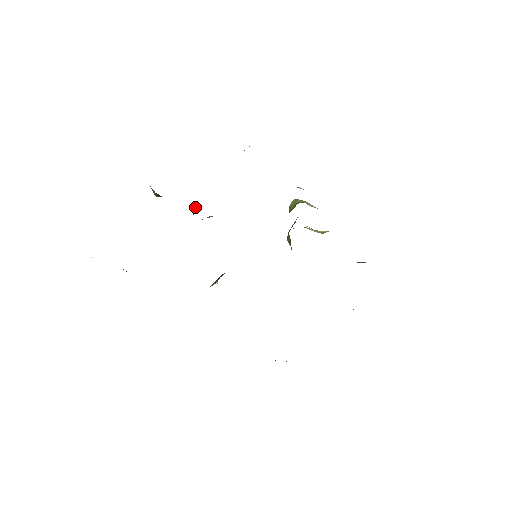
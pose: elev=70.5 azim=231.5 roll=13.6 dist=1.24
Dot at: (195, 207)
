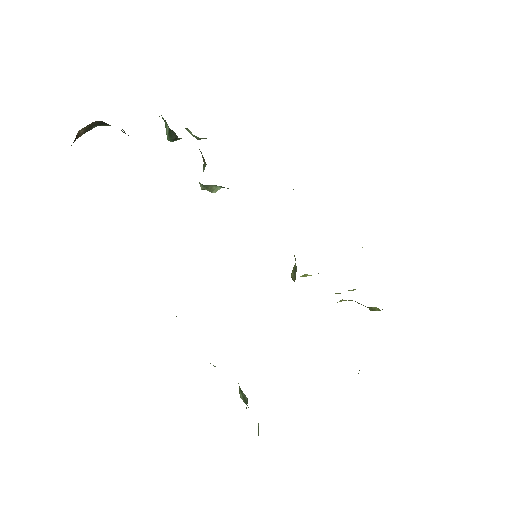
Dot at: occluded
